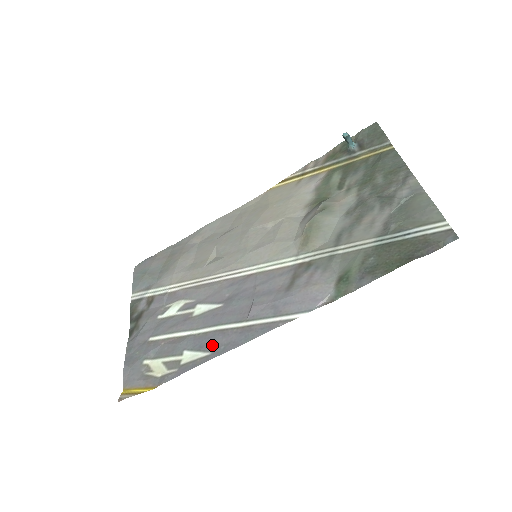
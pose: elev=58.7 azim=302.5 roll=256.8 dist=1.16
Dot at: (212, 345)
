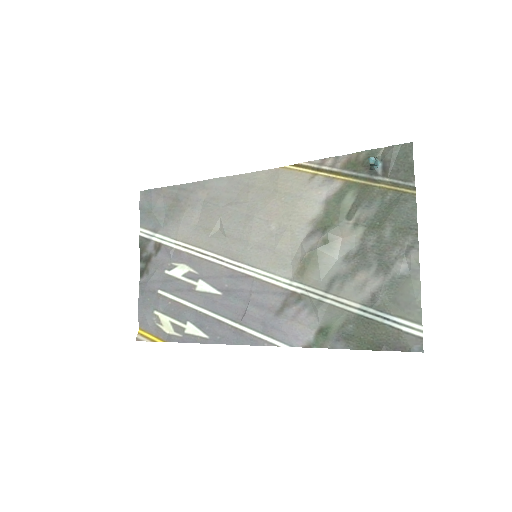
Dot at: (210, 331)
